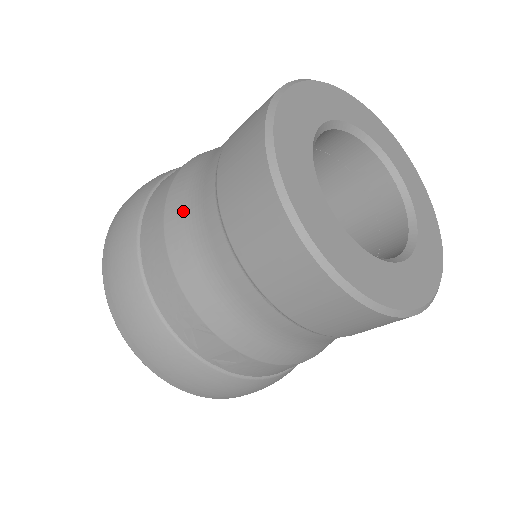
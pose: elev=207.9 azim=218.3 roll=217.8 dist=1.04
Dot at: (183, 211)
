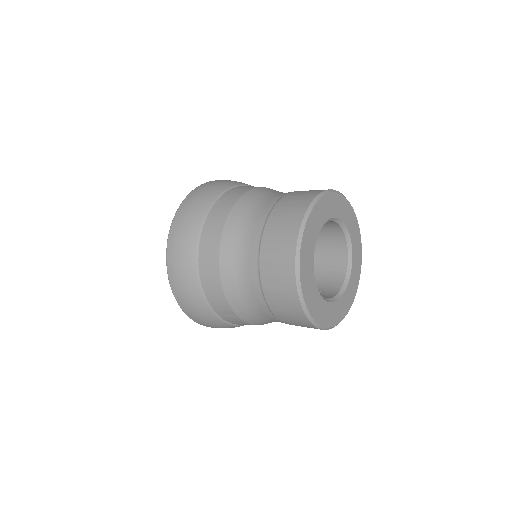
Dot at: (233, 255)
